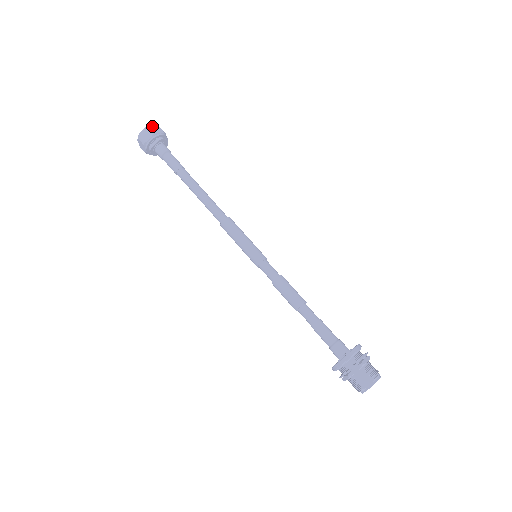
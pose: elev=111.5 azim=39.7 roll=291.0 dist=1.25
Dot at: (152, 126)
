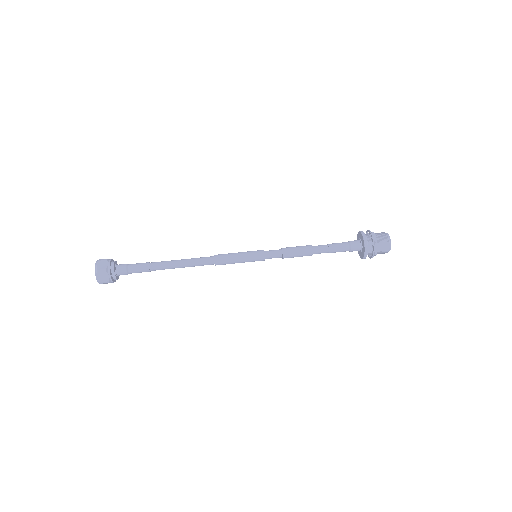
Dot at: (96, 267)
